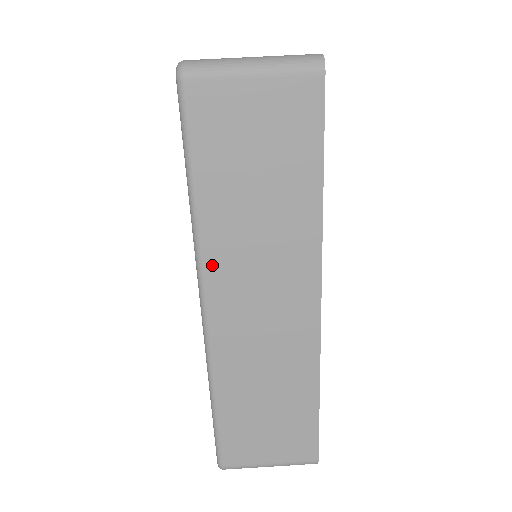
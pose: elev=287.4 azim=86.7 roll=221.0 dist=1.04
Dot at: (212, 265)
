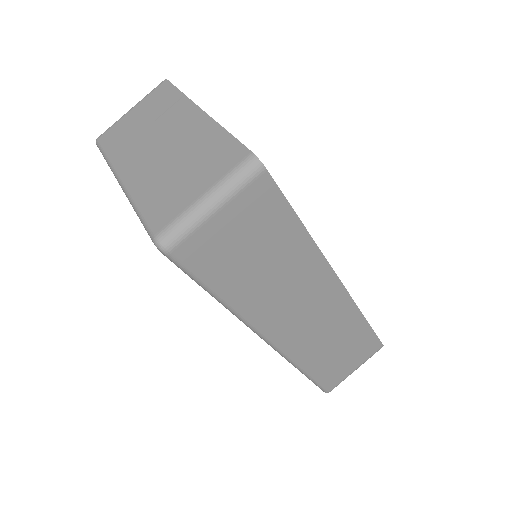
Dot at: (260, 321)
